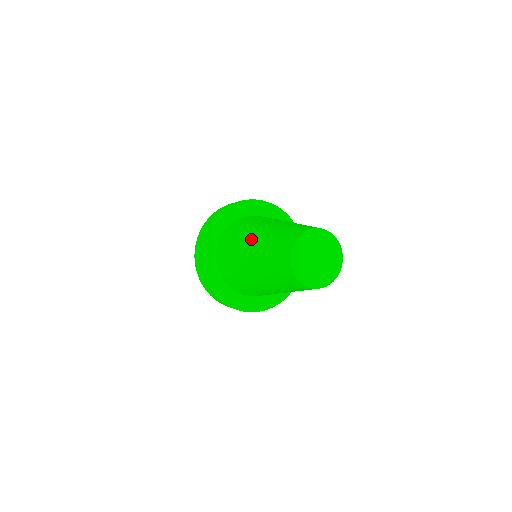
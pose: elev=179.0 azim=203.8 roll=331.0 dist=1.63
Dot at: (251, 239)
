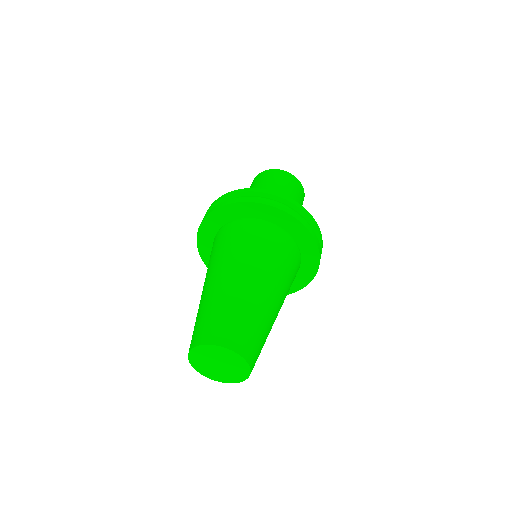
Dot at: (203, 287)
